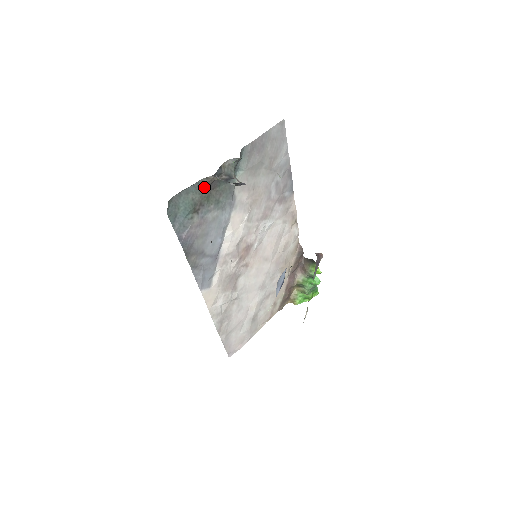
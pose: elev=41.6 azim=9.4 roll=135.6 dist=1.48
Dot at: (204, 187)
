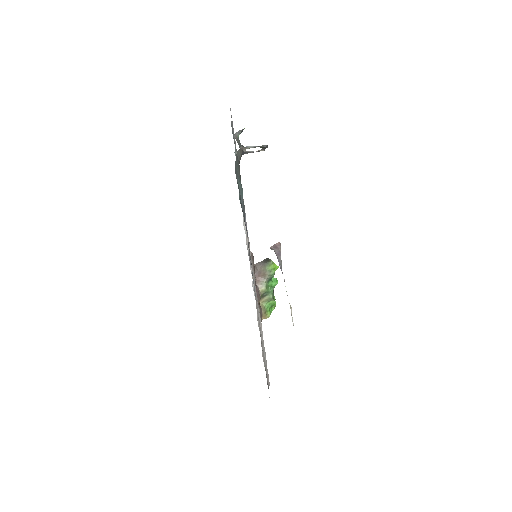
Dot at: (239, 162)
